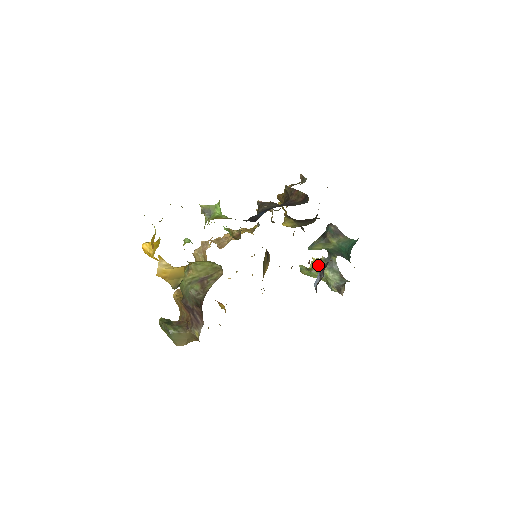
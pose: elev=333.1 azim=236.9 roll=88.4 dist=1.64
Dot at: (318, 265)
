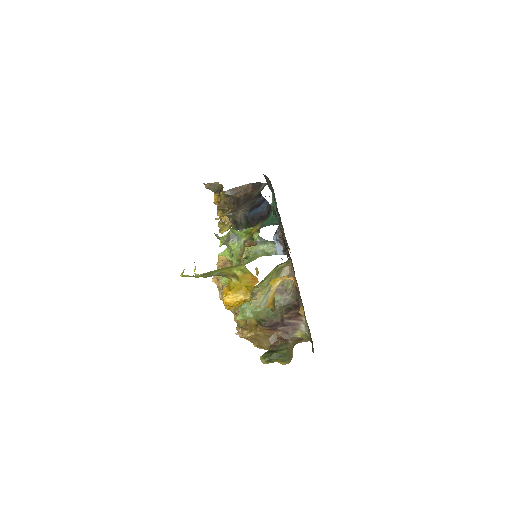
Dot at: (248, 250)
